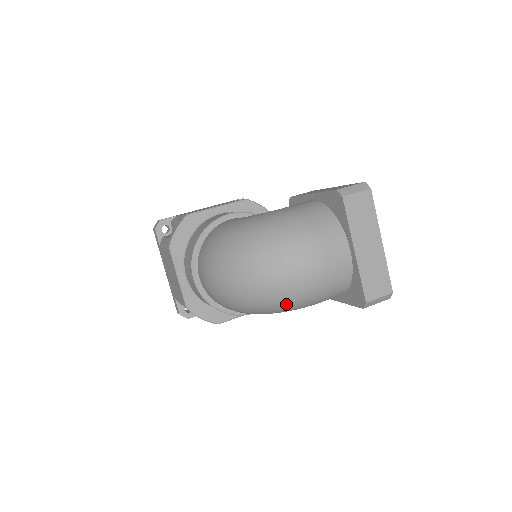
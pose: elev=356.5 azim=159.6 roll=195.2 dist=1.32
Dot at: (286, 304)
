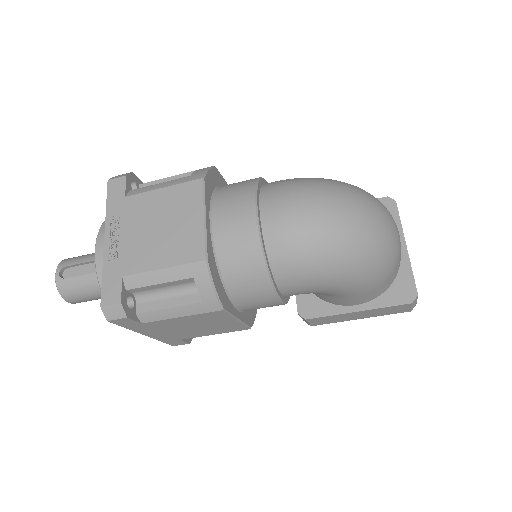
Dot at: (377, 262)
